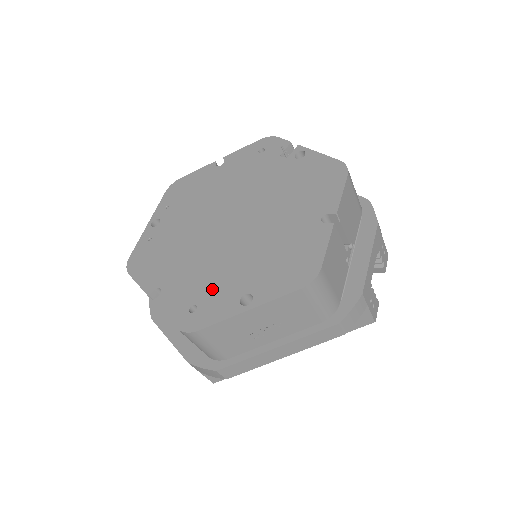
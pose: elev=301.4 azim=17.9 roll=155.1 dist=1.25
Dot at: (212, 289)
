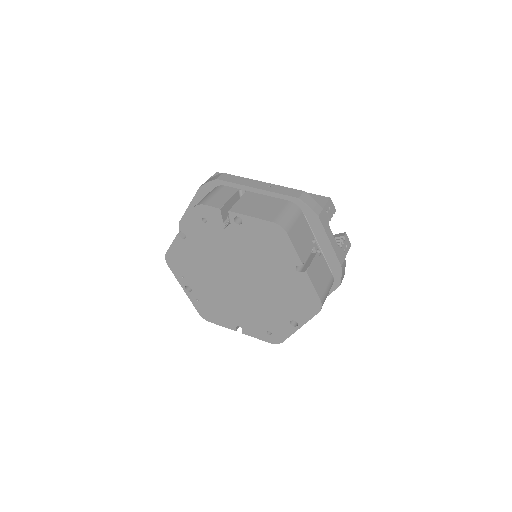
Dot at: (269, 322)
